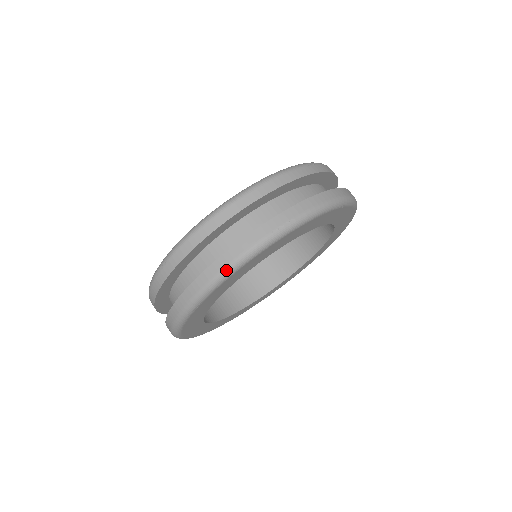
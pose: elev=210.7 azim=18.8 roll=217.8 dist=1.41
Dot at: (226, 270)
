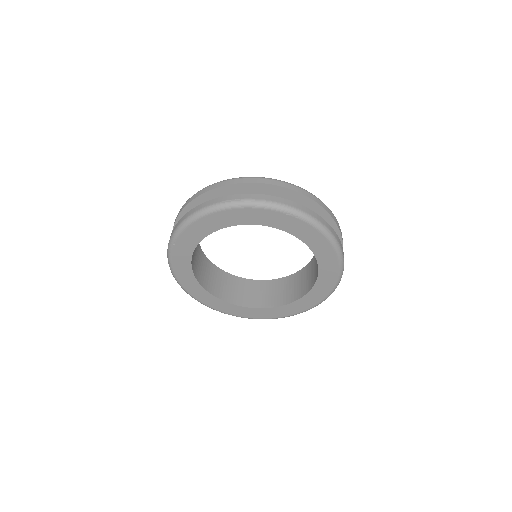
Dot at: (188, 218)
